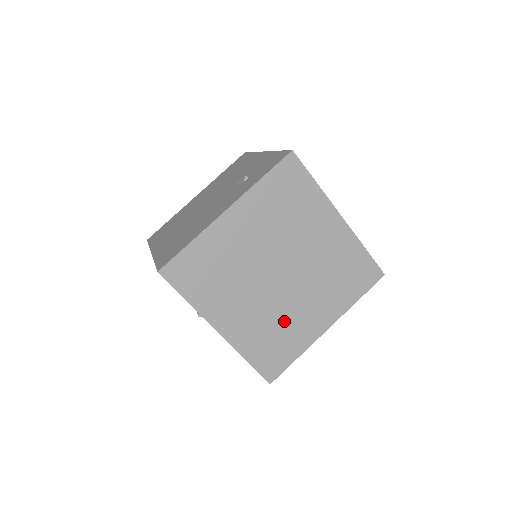
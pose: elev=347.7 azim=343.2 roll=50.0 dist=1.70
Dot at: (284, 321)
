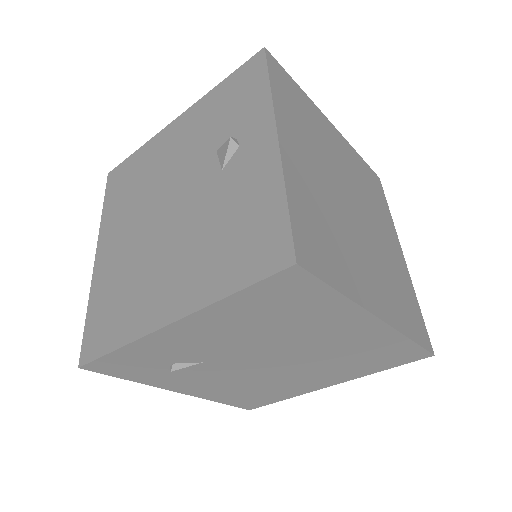
Dot at: (342, 238)
